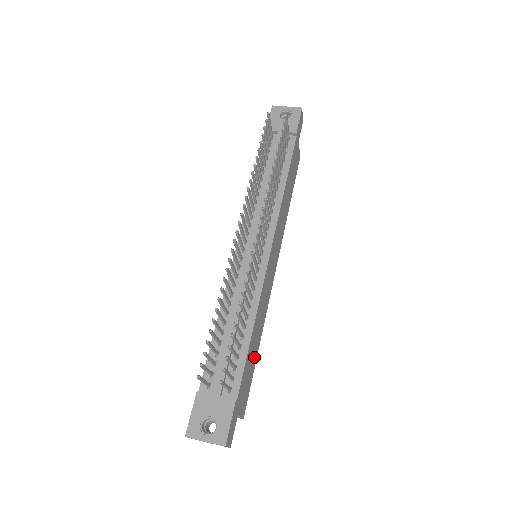
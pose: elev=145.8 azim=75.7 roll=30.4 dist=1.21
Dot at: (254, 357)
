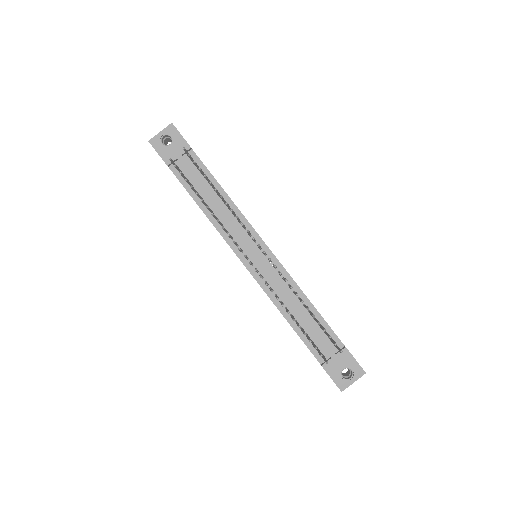
Dot at: occluded
